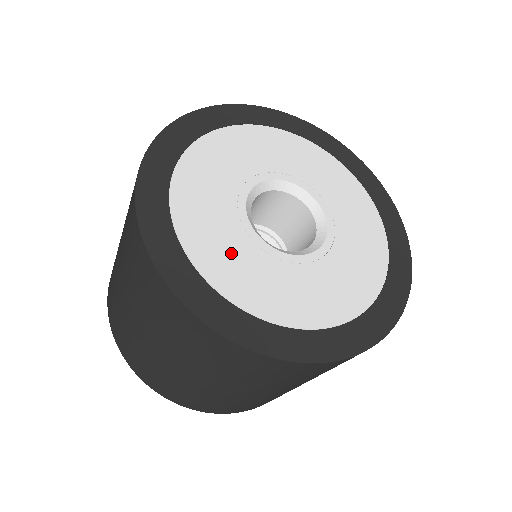
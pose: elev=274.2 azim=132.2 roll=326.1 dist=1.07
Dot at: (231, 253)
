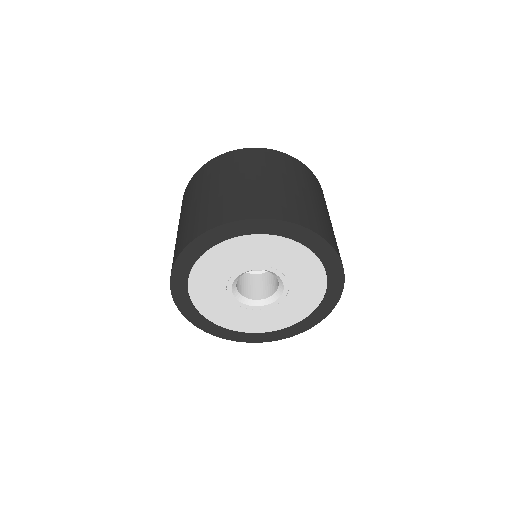
Dot at: (214, 301)
